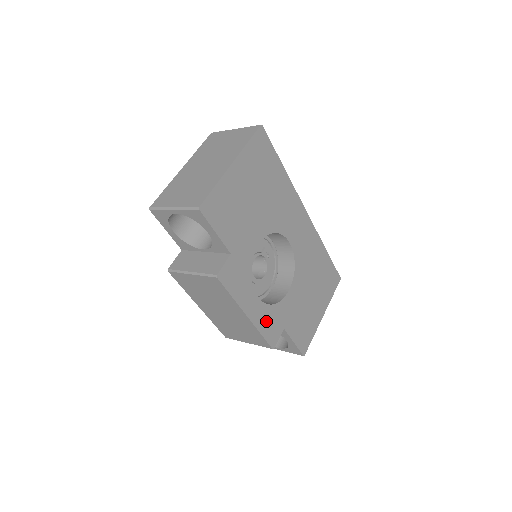
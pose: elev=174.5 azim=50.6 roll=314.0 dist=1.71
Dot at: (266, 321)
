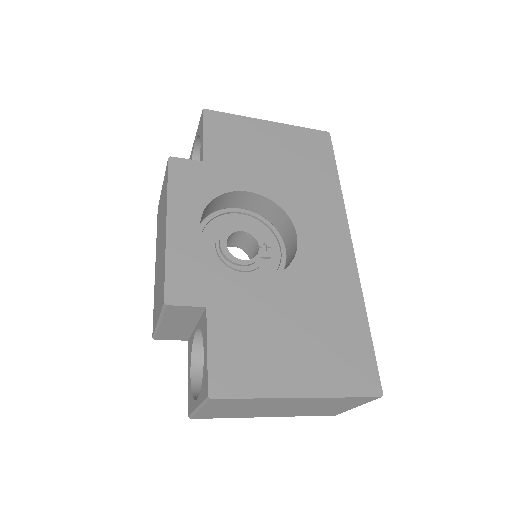
Dot at: (187, 262)
